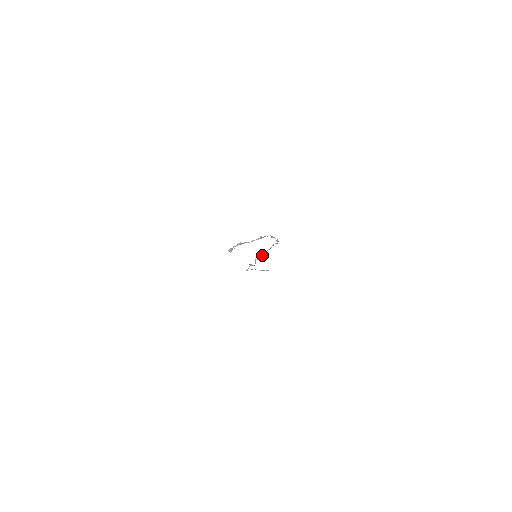
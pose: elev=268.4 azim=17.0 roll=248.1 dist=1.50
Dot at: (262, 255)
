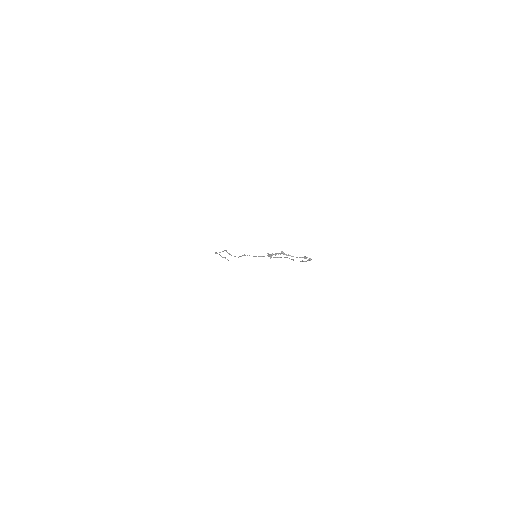
Dot at: (259, 256)
